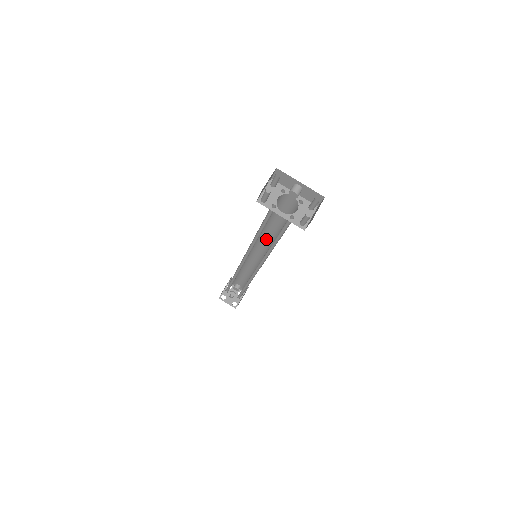
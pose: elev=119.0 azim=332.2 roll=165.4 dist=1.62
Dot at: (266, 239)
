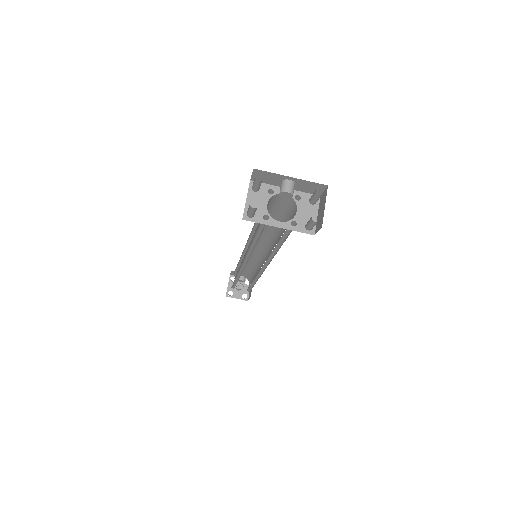
Dot at: (262, 237)
